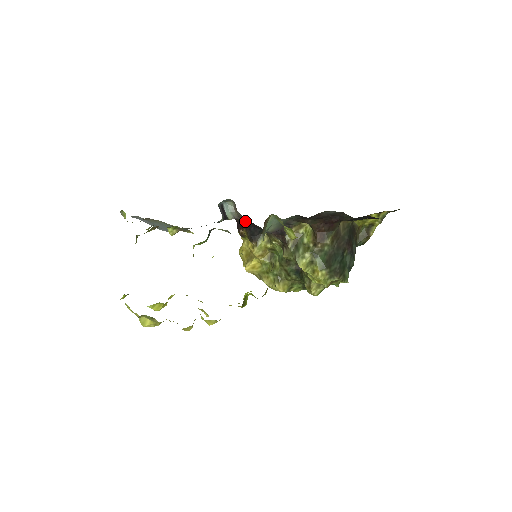
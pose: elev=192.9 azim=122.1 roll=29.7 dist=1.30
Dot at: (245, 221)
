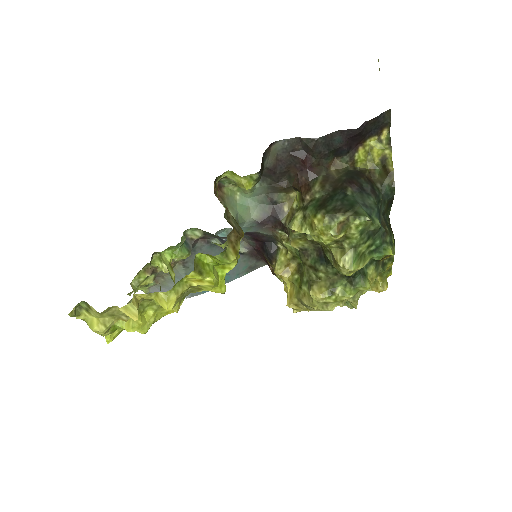
Dot at: (256, 245)
